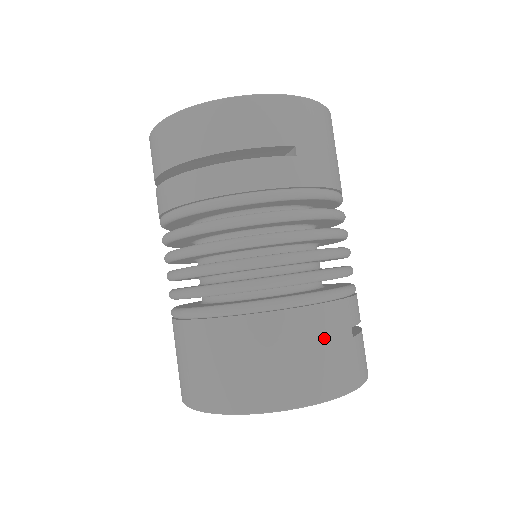
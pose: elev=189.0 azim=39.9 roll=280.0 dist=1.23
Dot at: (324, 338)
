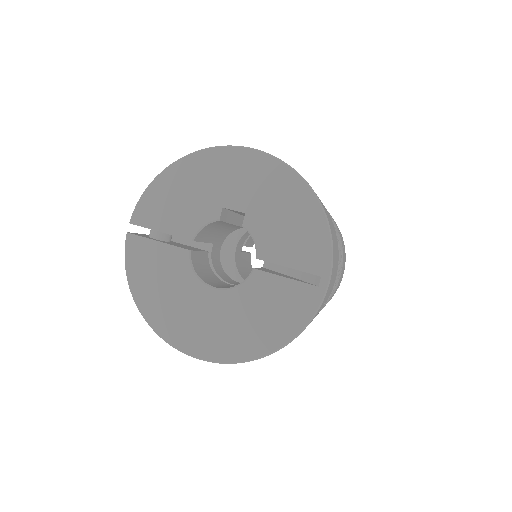
Dot at: occluded
